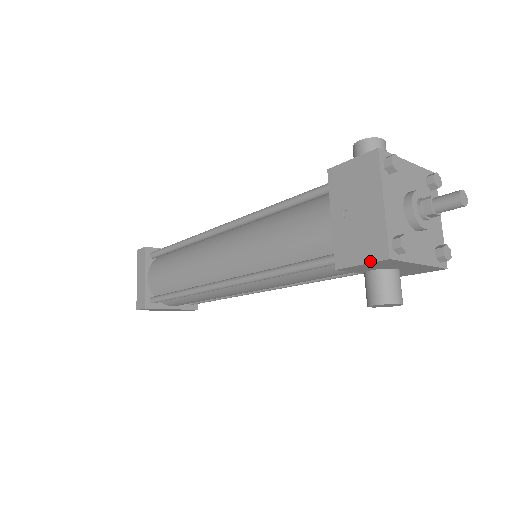
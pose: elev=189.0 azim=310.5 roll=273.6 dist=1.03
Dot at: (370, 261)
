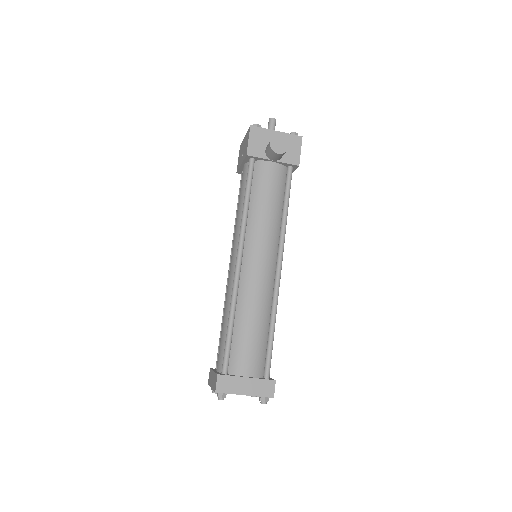
Dot at: (249, 135)
